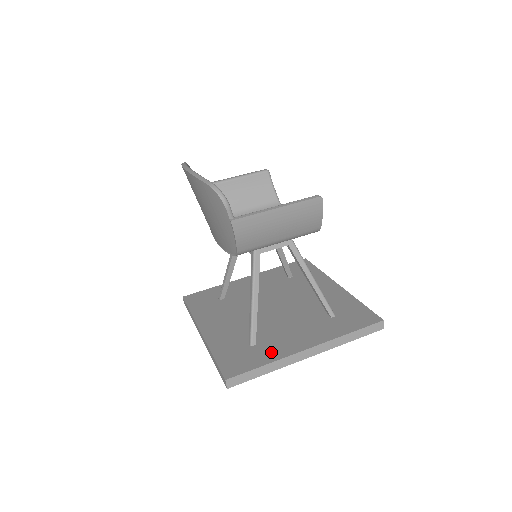
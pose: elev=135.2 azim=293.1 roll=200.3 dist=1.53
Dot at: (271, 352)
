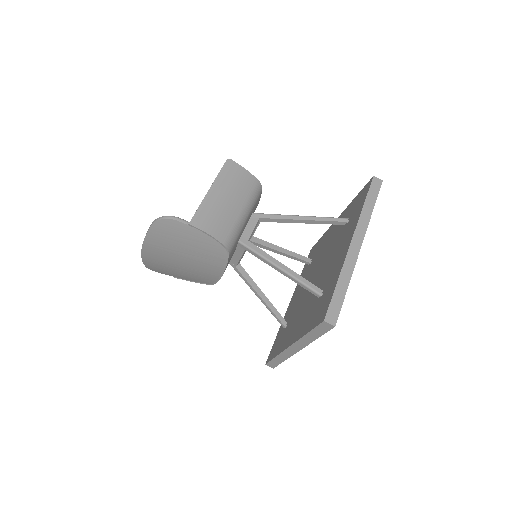
Dot at: (334, 276)
